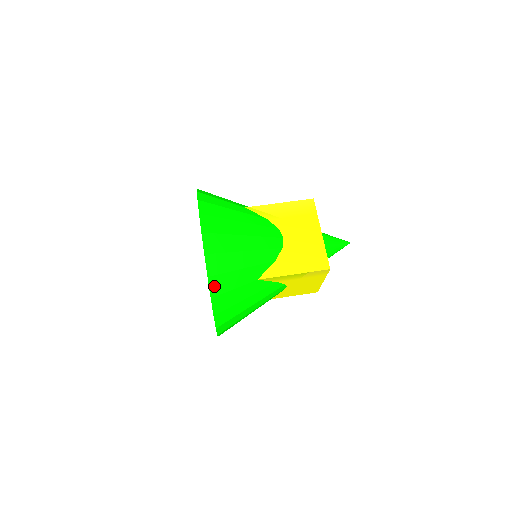
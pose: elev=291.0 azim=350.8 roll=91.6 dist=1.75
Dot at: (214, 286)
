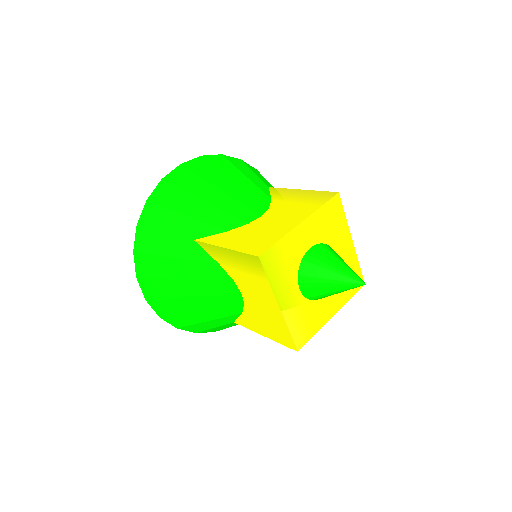
Dot at: (190, 329)
